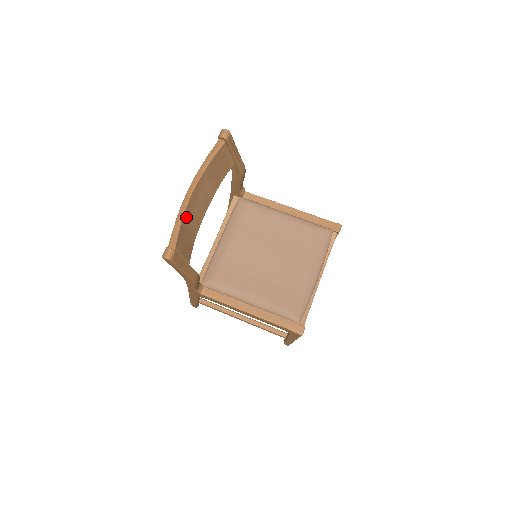
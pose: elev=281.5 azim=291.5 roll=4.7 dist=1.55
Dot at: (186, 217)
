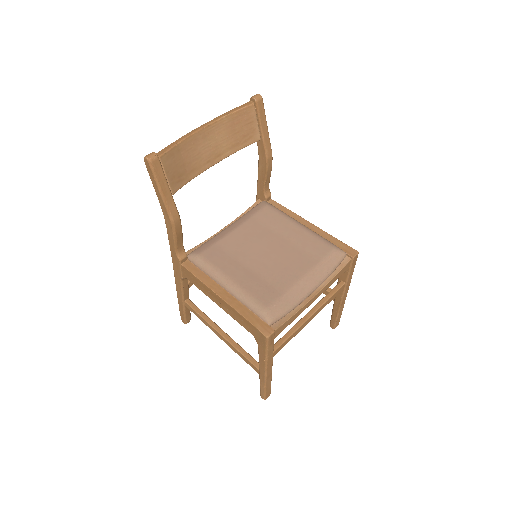
Dot at: (187, 145)
